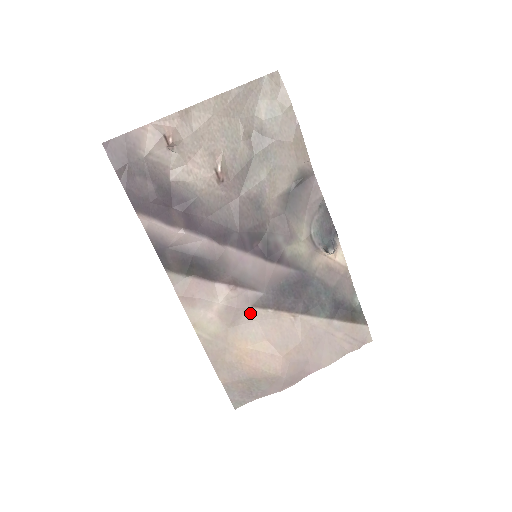
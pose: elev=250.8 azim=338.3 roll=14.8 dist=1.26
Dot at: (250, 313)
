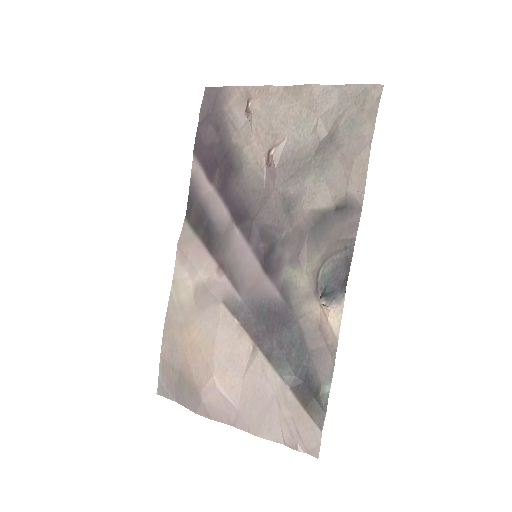
Dot at: (218, 308)
